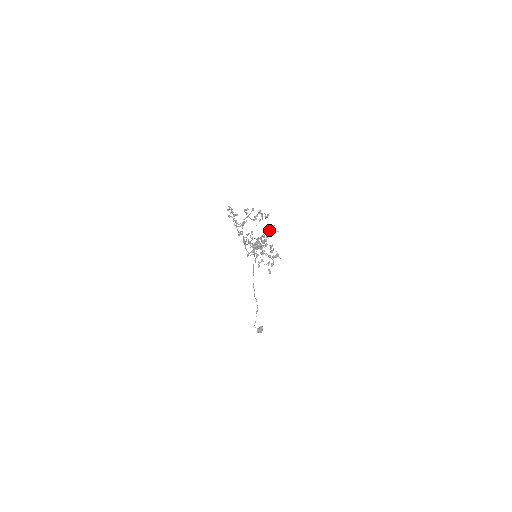
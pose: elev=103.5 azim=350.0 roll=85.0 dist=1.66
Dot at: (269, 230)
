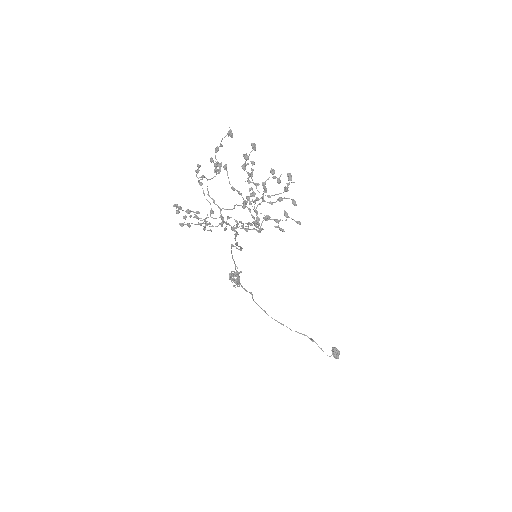
Dot at: (250, 152)
